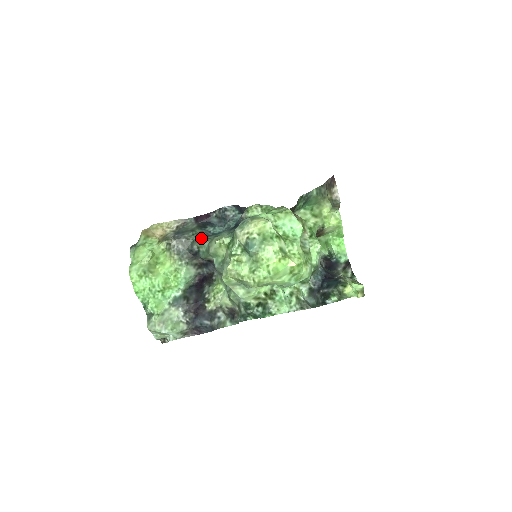
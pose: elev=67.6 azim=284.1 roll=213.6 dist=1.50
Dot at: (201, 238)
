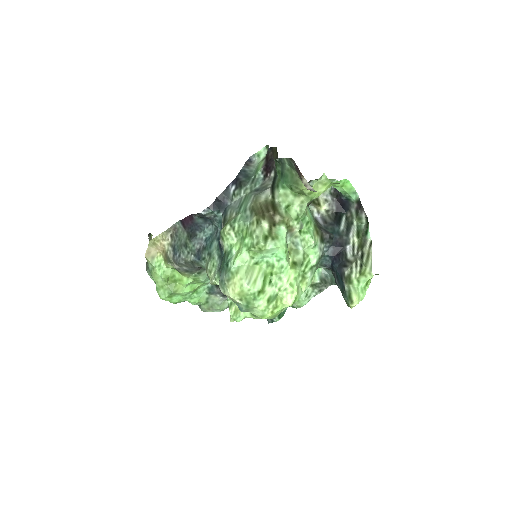
Dot at: (197, 257)
